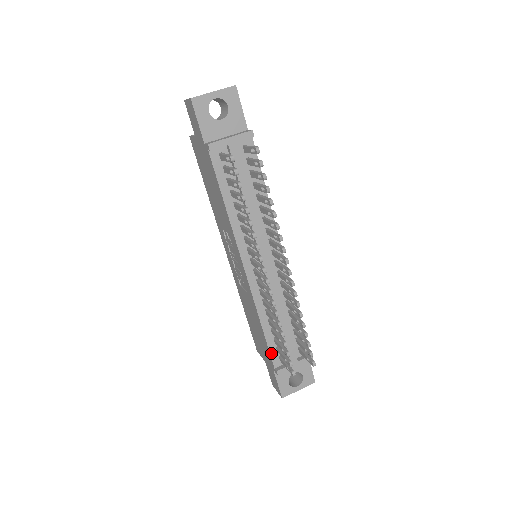
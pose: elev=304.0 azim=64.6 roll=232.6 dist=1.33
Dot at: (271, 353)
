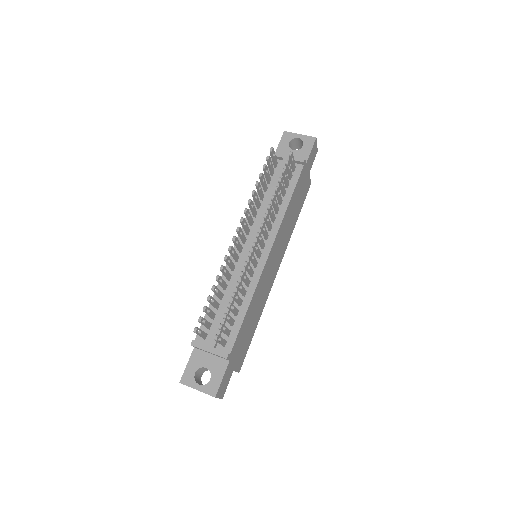
Dot at: occluded
